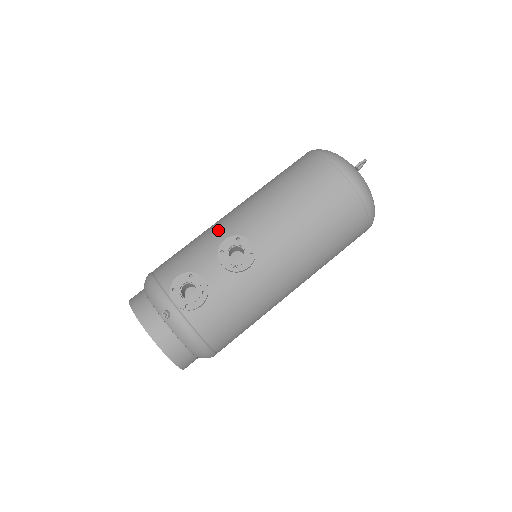
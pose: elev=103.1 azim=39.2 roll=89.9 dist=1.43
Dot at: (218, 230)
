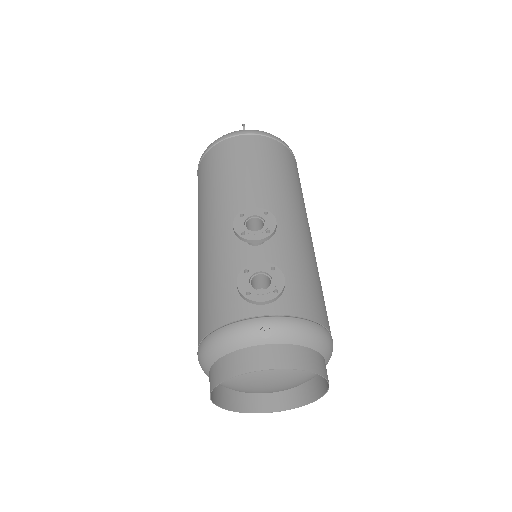
Dot at: (212, 248)
